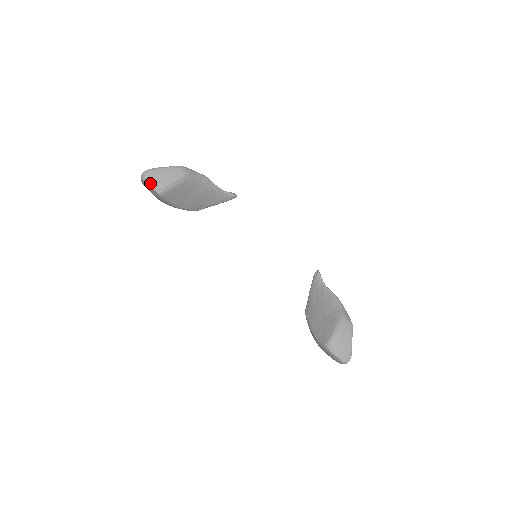
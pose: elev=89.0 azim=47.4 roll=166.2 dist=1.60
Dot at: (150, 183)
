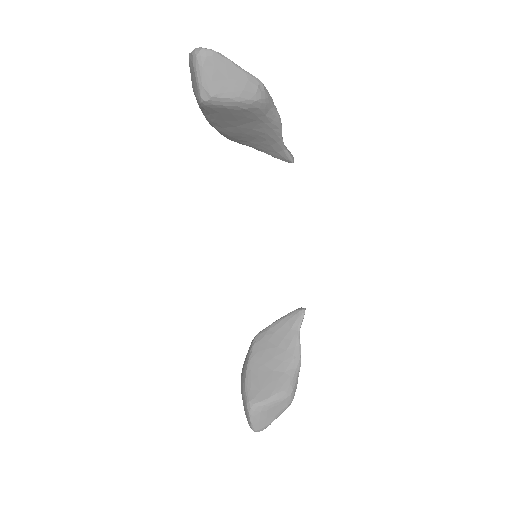
Dot at: (201, 74)
